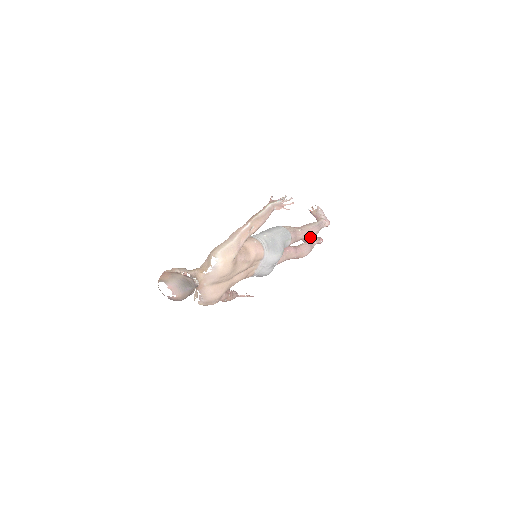
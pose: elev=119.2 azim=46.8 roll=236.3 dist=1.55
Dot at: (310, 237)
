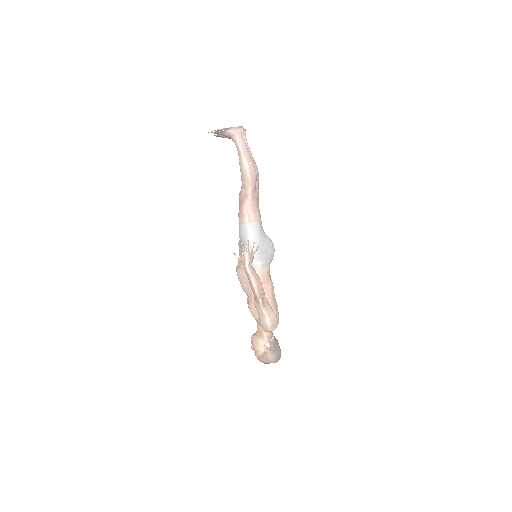
Dot at: occluded
